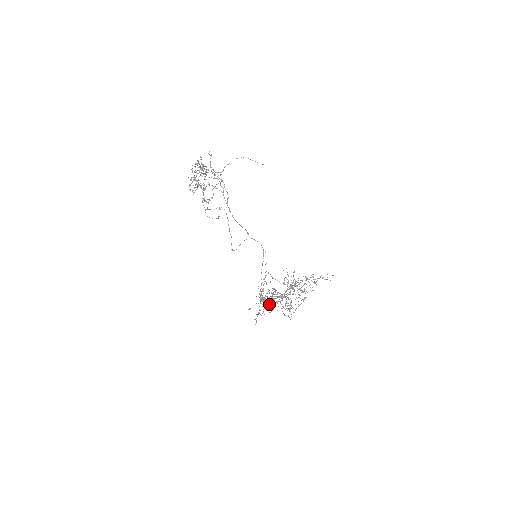
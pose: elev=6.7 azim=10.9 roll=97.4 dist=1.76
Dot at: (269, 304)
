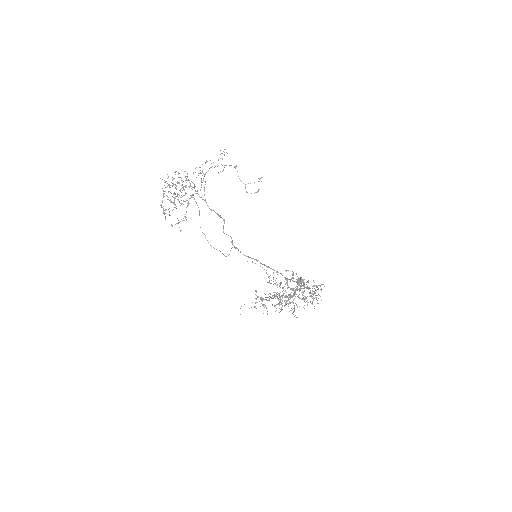
Dot at: (285, 297)
